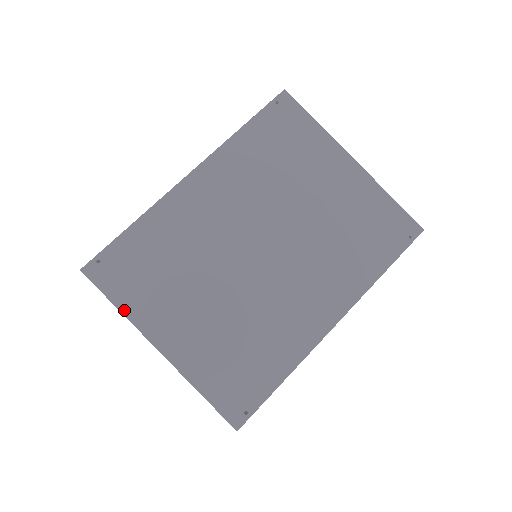
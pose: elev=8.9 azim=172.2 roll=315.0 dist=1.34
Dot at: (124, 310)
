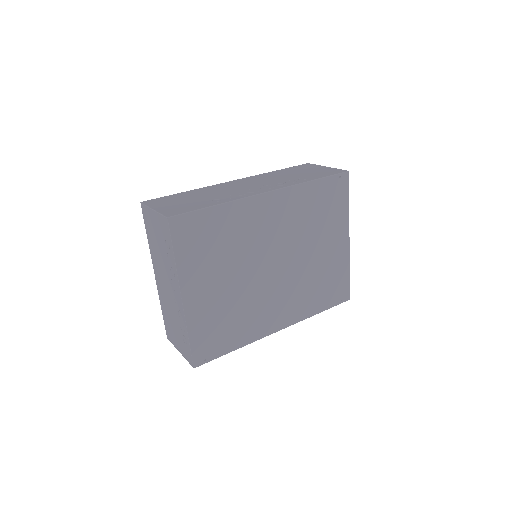
Dot at: (178, 261)
